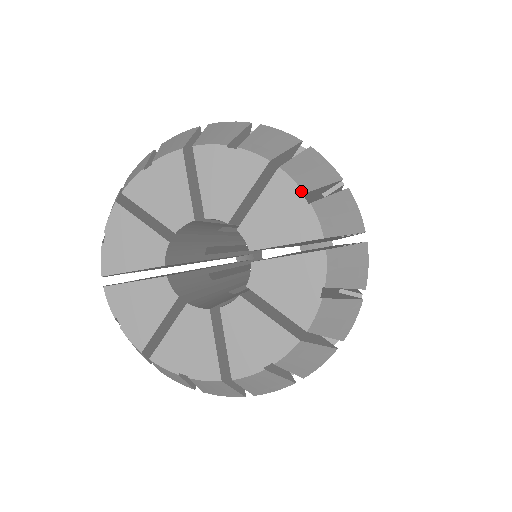
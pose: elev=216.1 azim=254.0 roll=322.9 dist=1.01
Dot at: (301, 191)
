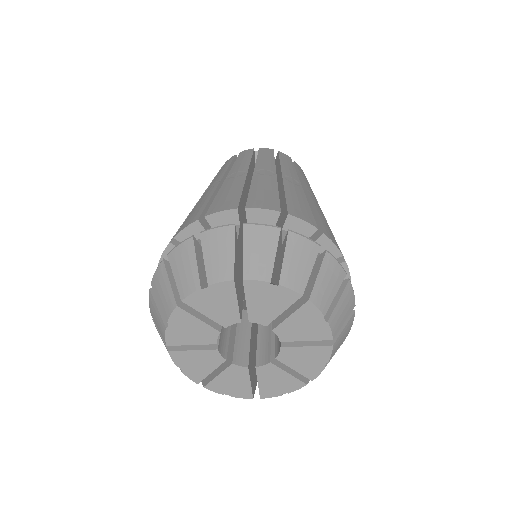
Dot at: (328, 361)
